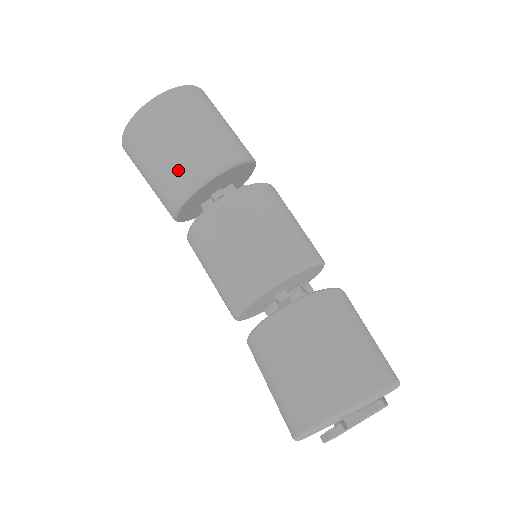
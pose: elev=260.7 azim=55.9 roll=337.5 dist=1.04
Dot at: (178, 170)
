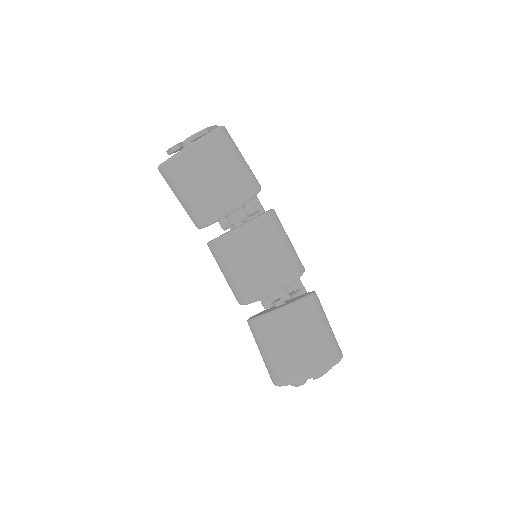
Dot at: (205, 205)
